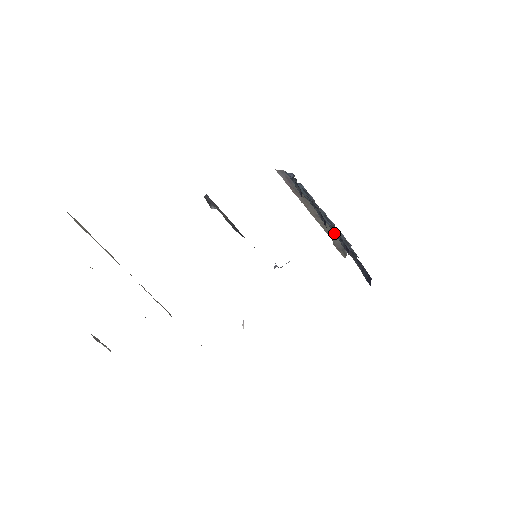
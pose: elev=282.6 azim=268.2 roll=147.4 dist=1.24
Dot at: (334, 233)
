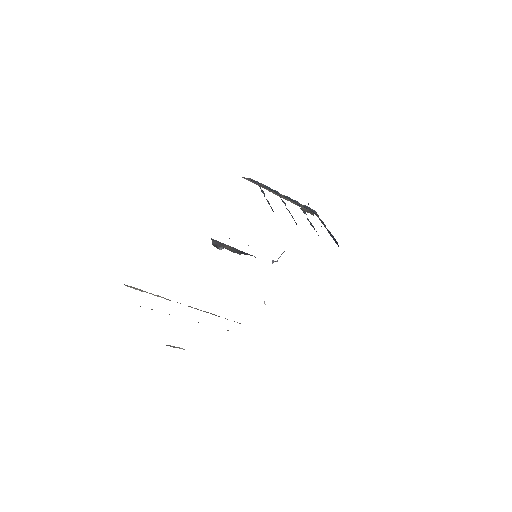
Dot at: (300, 204)
